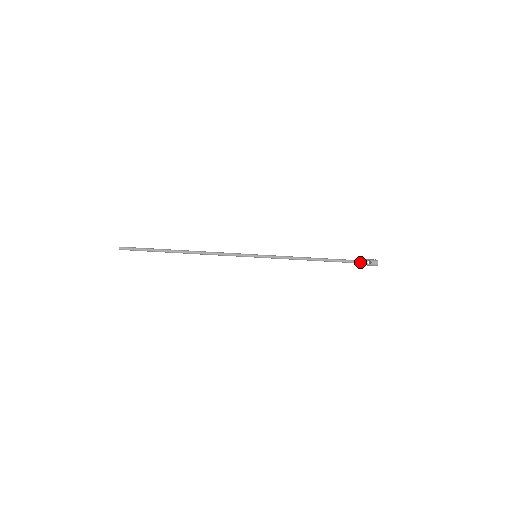
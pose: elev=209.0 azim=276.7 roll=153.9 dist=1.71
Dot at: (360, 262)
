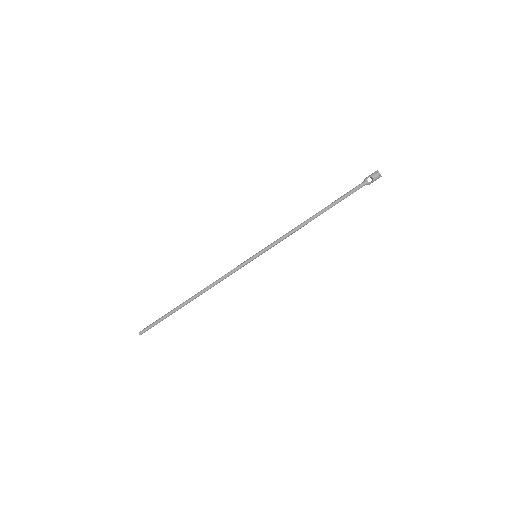
Dot at: (360, 187)
